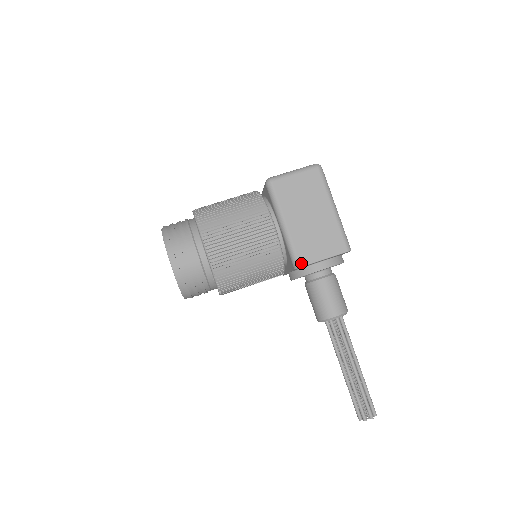
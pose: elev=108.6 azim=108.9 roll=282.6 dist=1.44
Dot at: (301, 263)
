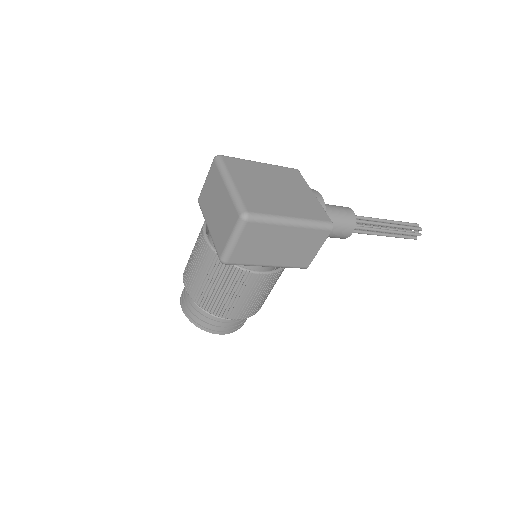
Dot at: (306, 266)
